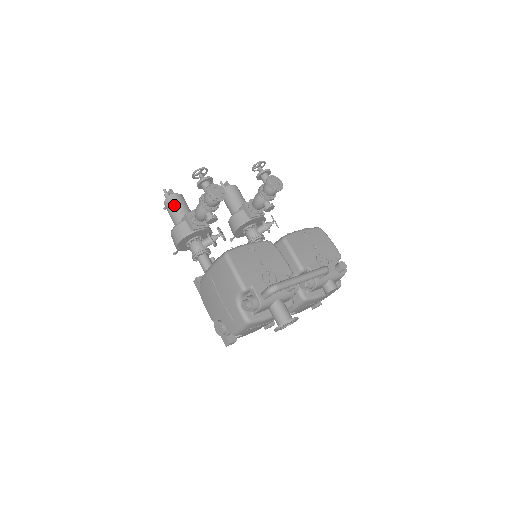
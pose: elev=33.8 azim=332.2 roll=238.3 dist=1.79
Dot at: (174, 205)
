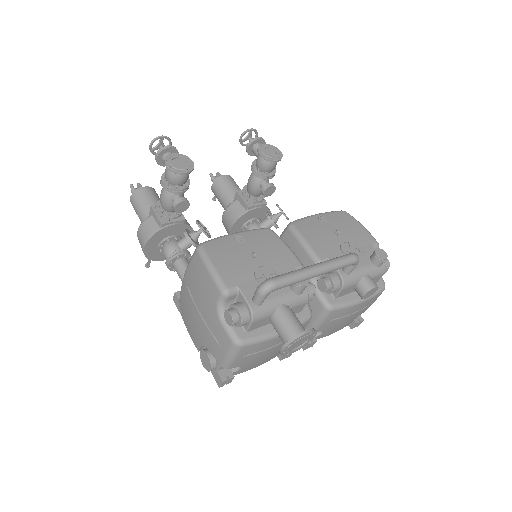
Dot at: (140, 200)
